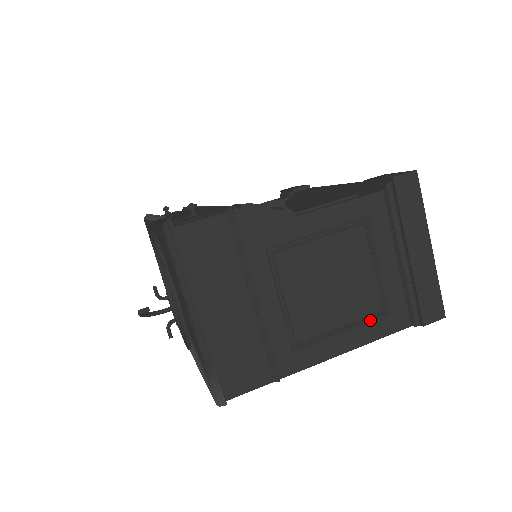
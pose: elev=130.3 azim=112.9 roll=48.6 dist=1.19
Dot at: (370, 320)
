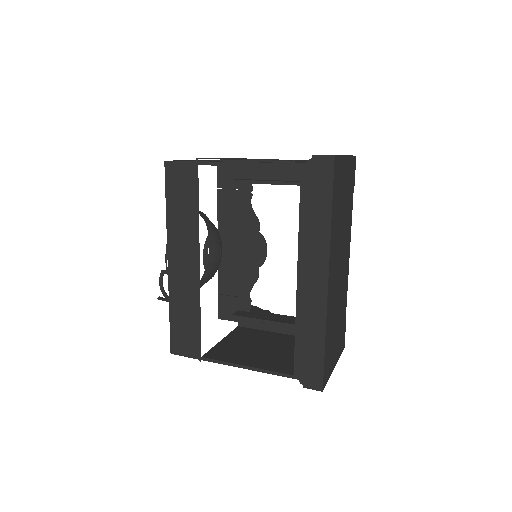
Dot at: (278, 161)
